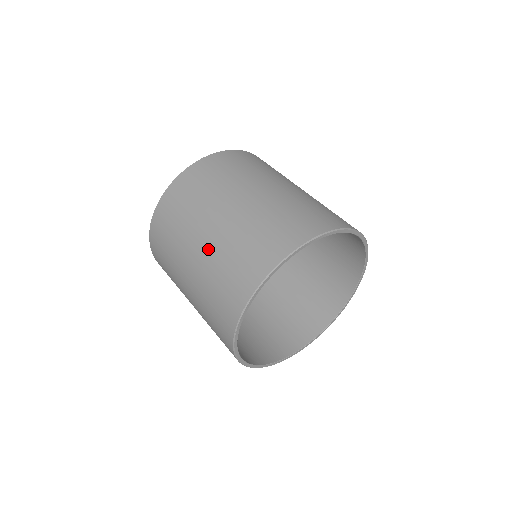
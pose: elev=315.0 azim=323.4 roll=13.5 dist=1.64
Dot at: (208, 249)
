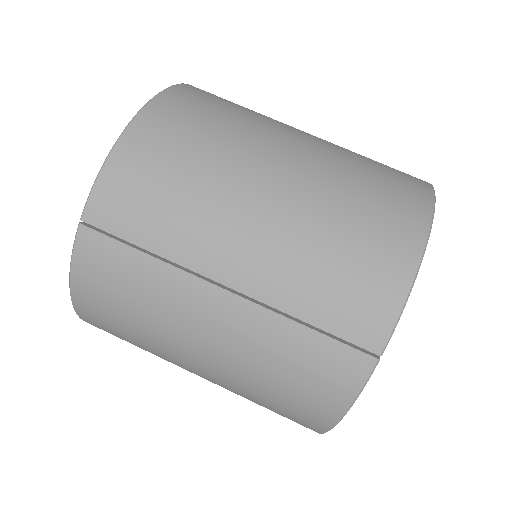
Dot at: (283, 220)
